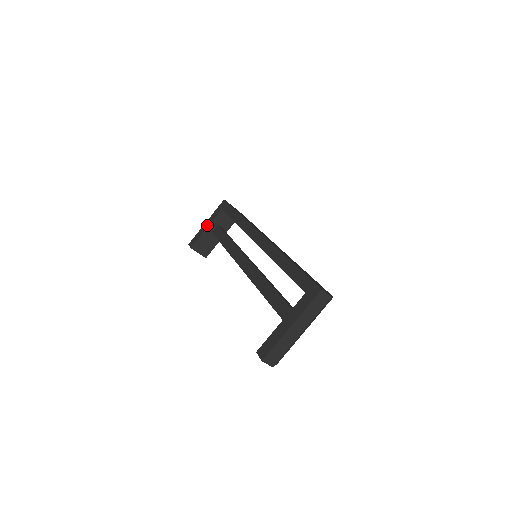
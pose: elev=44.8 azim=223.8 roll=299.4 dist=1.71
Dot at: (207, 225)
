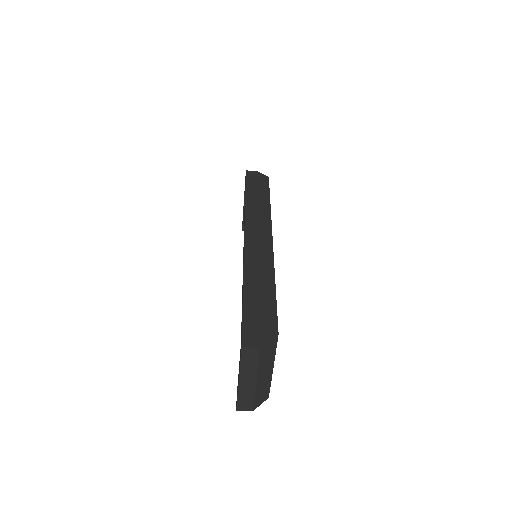
Dot at: occluded
